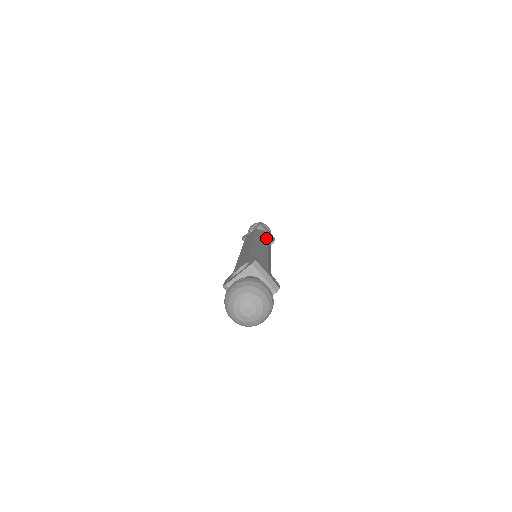
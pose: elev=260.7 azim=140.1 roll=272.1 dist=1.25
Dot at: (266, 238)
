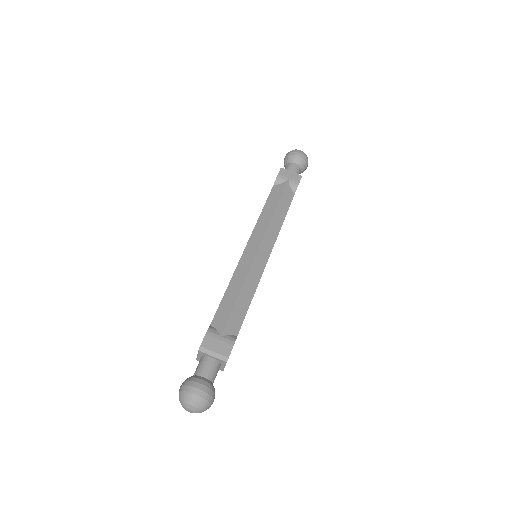
Dot at: (270, 217)
